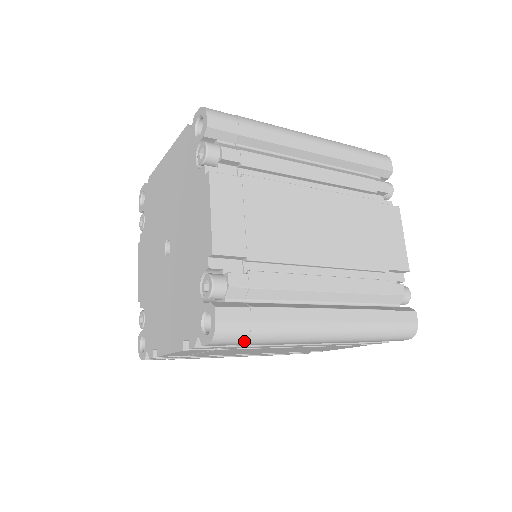
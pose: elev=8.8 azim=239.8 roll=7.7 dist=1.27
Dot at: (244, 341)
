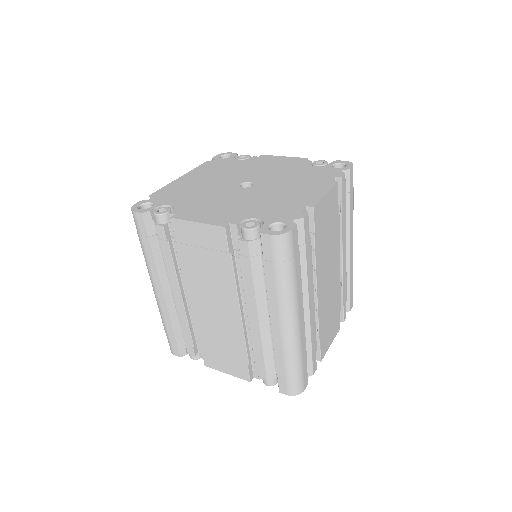
Dot at: occluded
